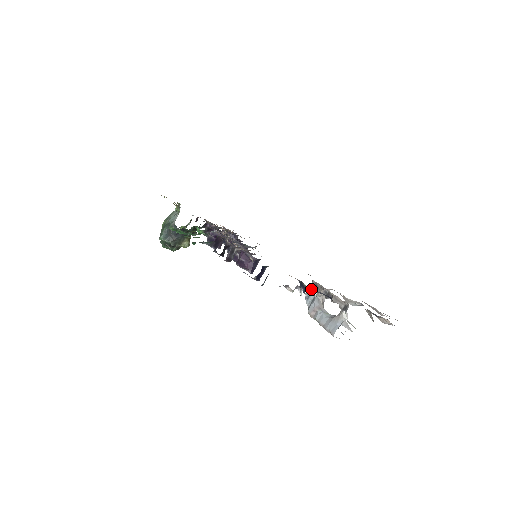
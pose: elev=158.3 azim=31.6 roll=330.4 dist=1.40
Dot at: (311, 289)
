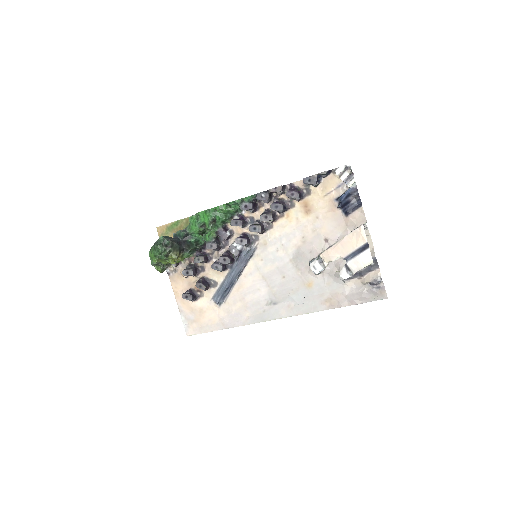
Dot at: (313, 259)
